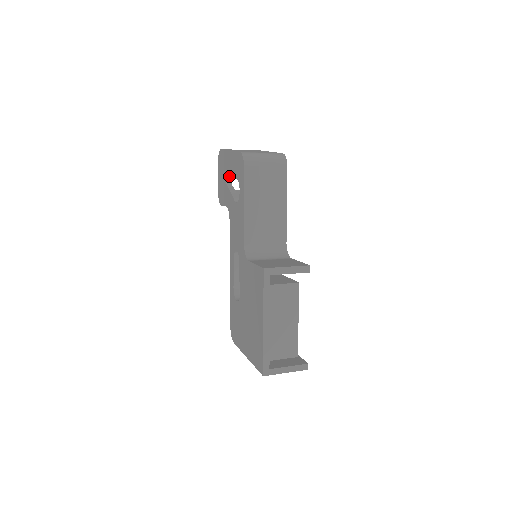
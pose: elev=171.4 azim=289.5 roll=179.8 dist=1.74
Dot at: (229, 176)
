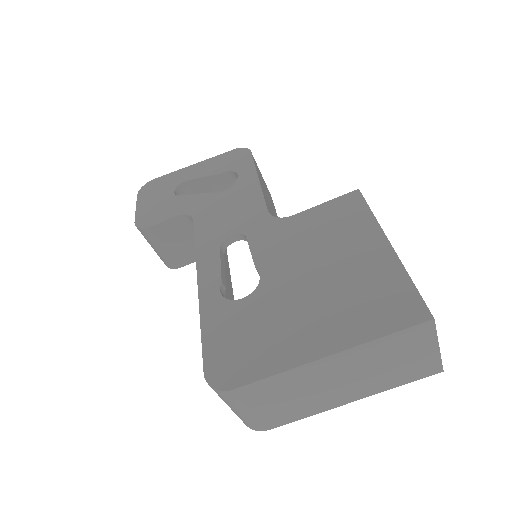
Dot at: (177, 194)
